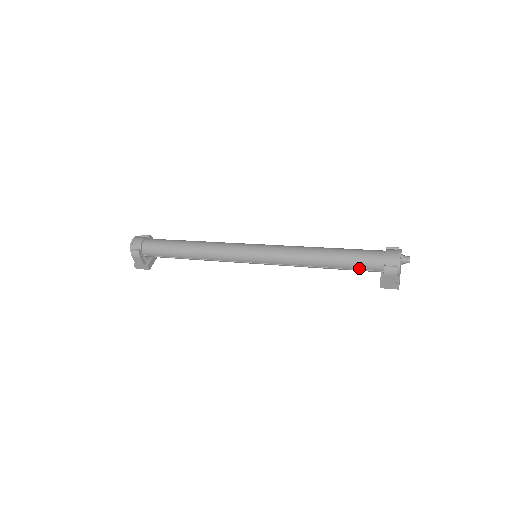
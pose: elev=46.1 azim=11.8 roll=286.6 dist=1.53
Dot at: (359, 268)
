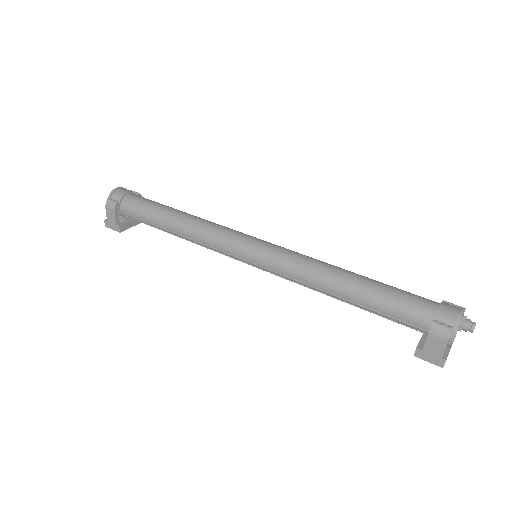
Dot at: (393, 314)
